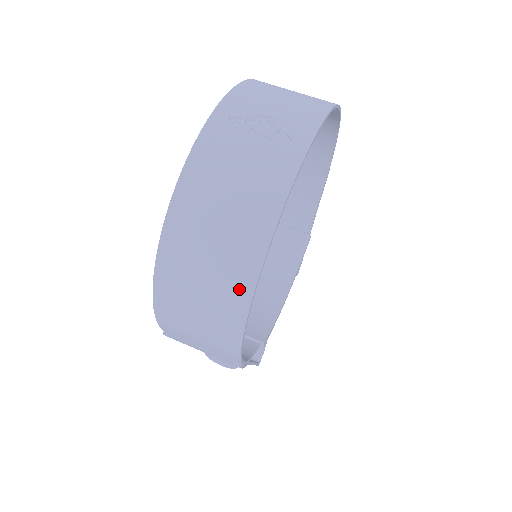
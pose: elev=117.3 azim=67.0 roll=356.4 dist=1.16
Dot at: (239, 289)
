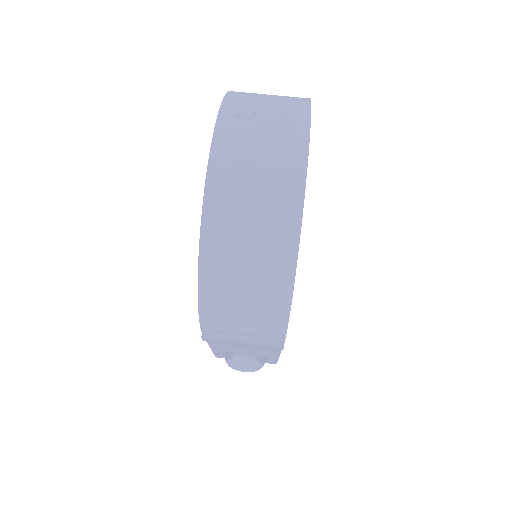
Dot at: (283, 257)
